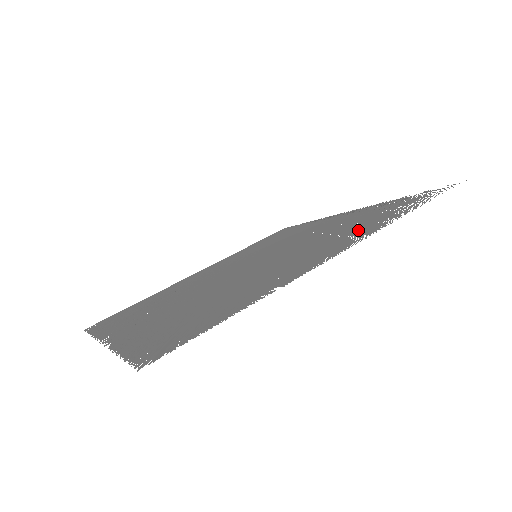
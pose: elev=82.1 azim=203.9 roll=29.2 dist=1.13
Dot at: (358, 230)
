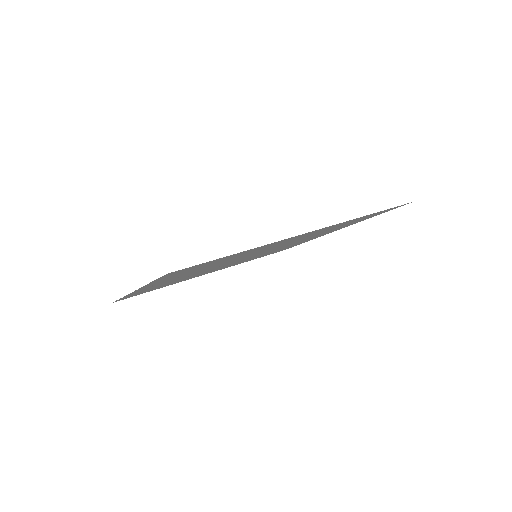
Dot at: occluded
